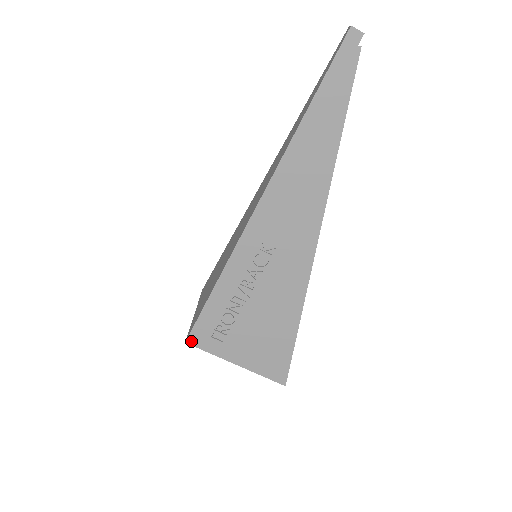
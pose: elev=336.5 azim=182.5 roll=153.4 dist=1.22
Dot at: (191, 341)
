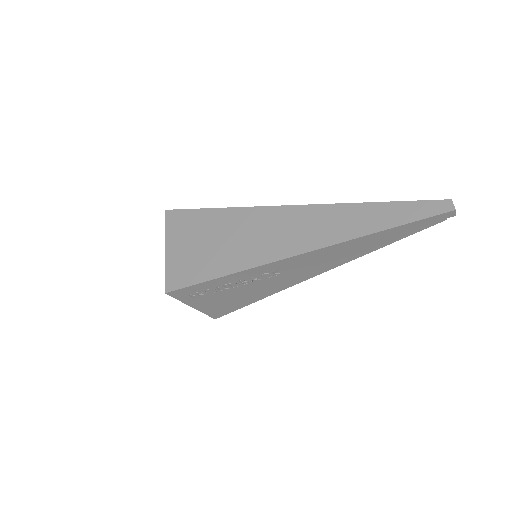
Dot at: (171, 294)
